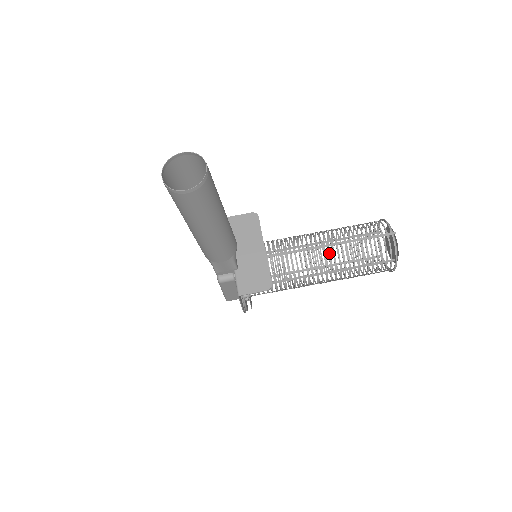
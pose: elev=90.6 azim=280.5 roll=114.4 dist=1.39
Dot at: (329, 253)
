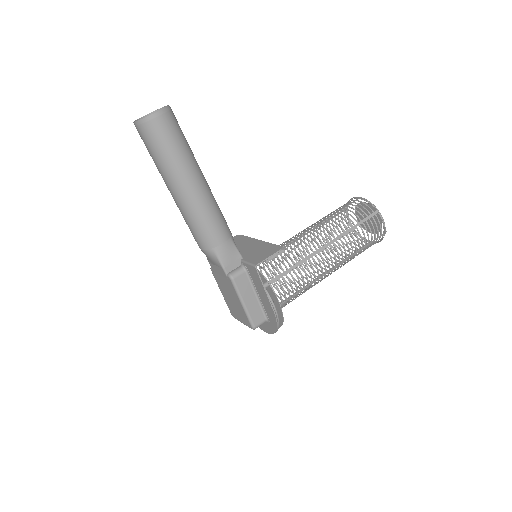
Dot at: (319, 229)
